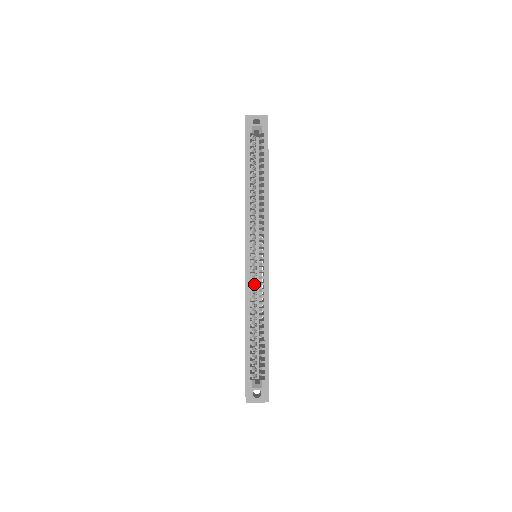
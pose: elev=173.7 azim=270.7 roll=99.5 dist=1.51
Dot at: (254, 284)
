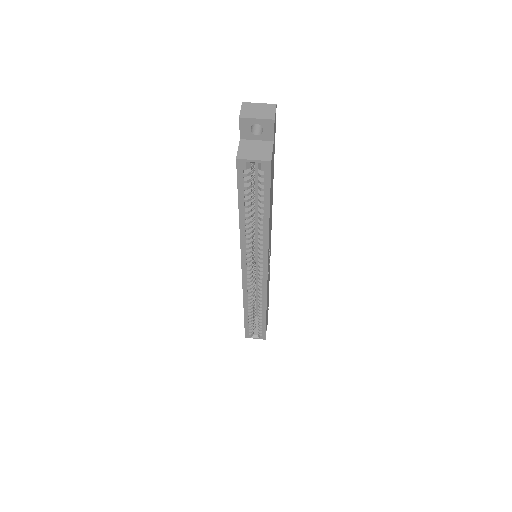
Dot at: (252, 288)
